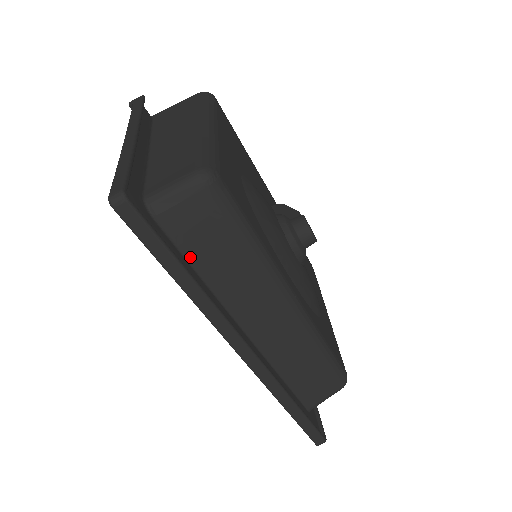
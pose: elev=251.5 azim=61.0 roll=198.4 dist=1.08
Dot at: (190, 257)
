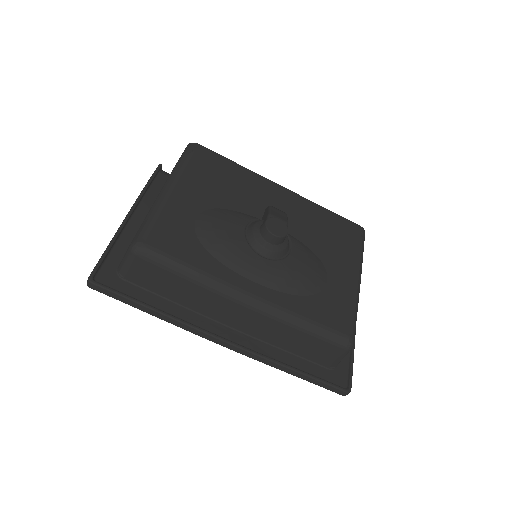
Dot at: (158, 293)
